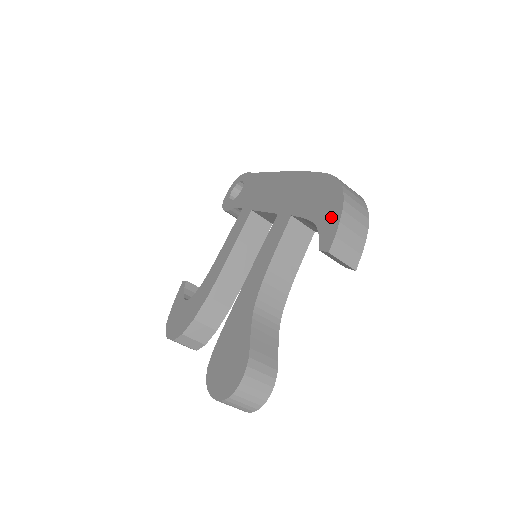
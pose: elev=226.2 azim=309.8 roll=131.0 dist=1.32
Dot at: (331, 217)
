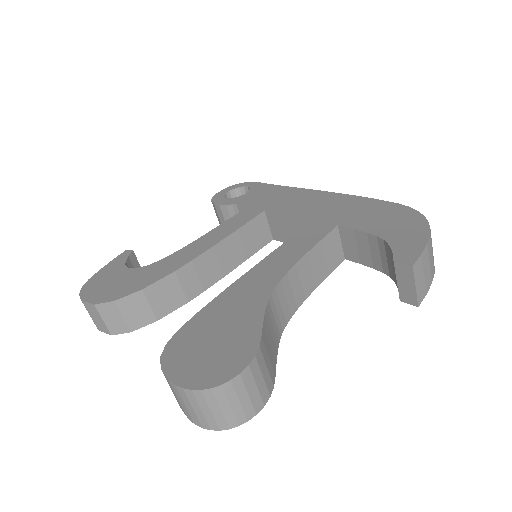
Dot at: (411, 237)
